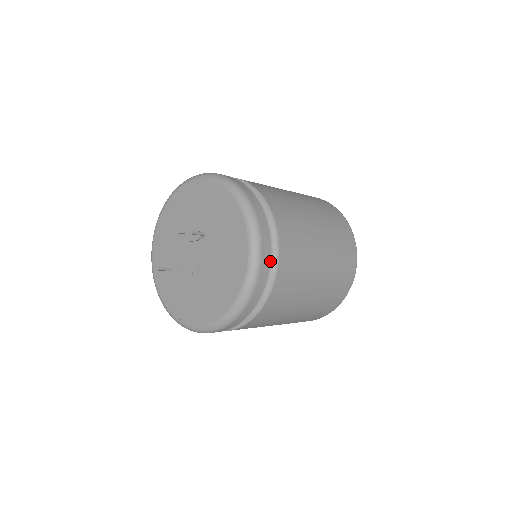
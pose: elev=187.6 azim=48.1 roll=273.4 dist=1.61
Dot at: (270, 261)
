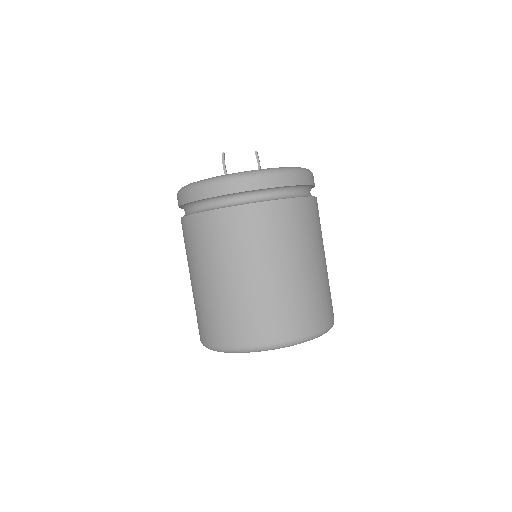
Dot at: (308, 193)
